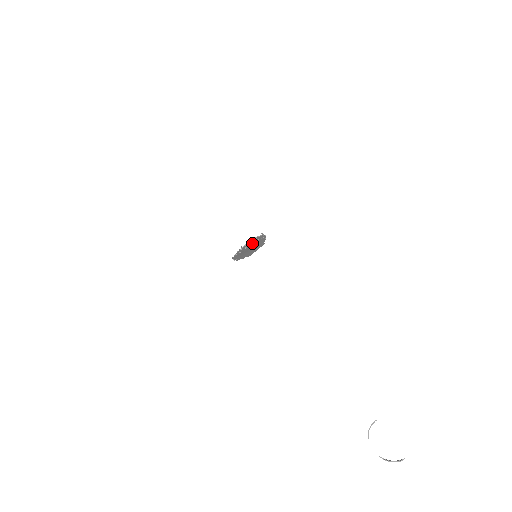
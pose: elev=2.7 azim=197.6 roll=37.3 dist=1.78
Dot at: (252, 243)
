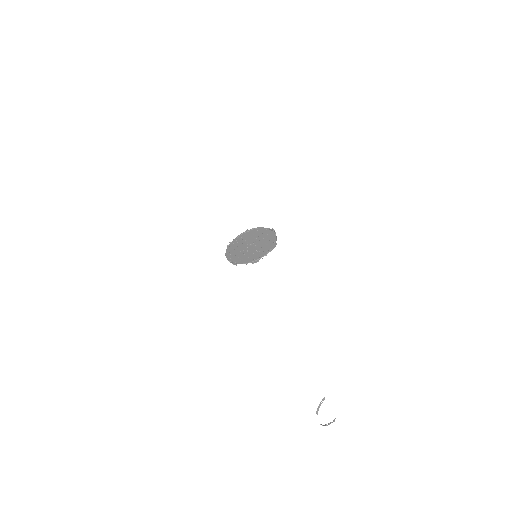
Dot at: (272, 246)
